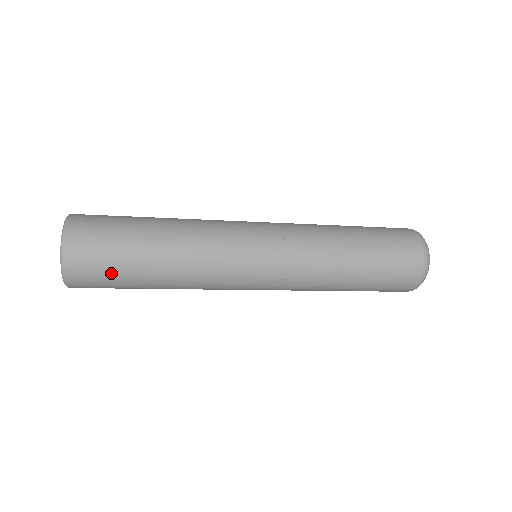
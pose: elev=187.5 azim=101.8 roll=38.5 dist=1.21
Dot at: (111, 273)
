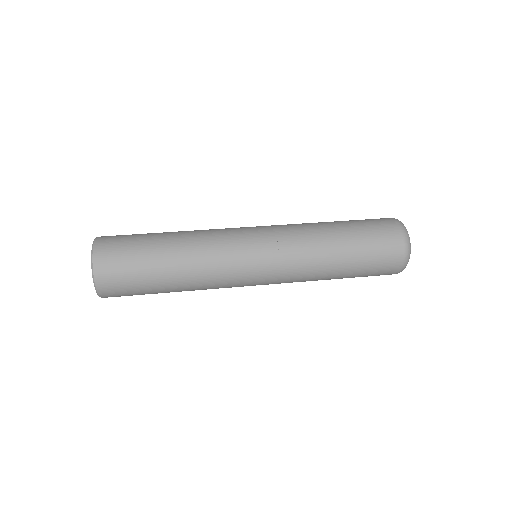
Dot at: occluded
